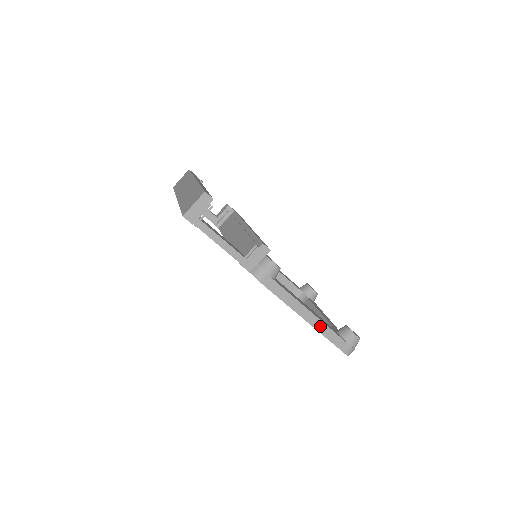
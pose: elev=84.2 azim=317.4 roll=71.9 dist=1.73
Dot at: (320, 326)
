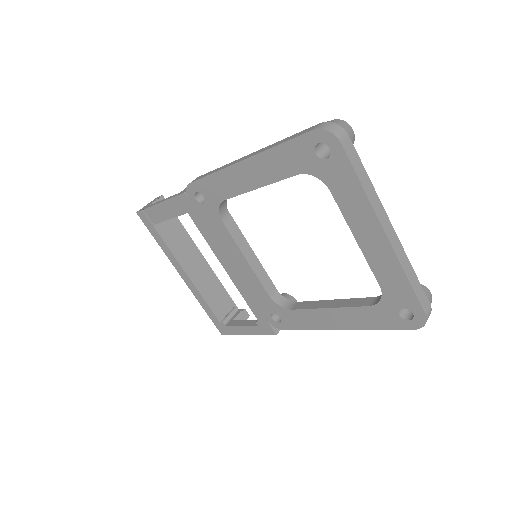
Dot at: occluded
